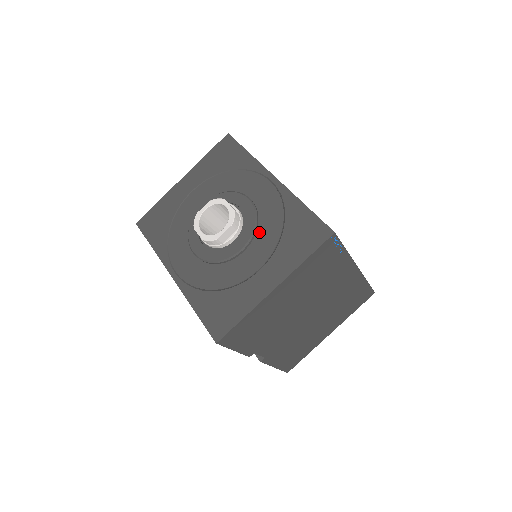
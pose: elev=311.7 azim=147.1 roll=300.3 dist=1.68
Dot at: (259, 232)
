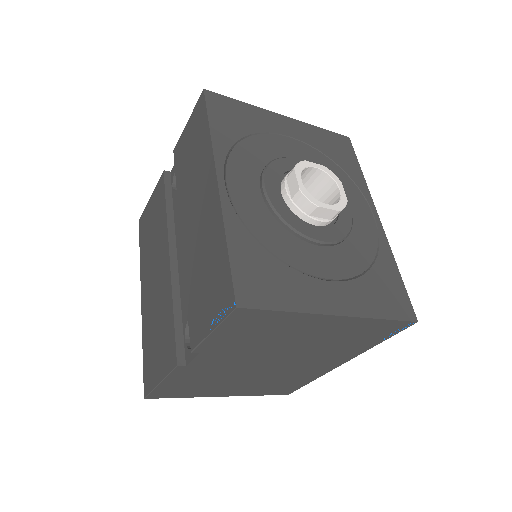
Dot at: (345, 245)
